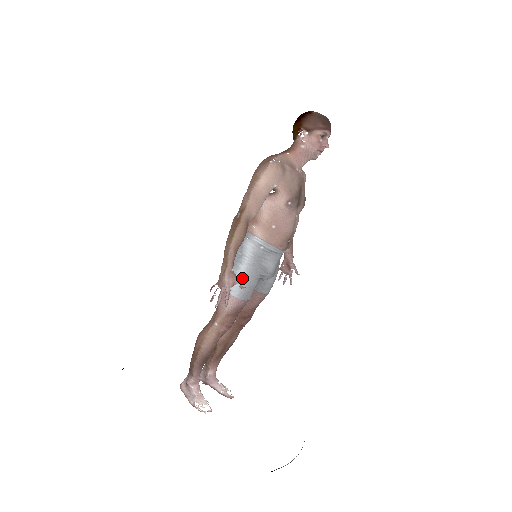
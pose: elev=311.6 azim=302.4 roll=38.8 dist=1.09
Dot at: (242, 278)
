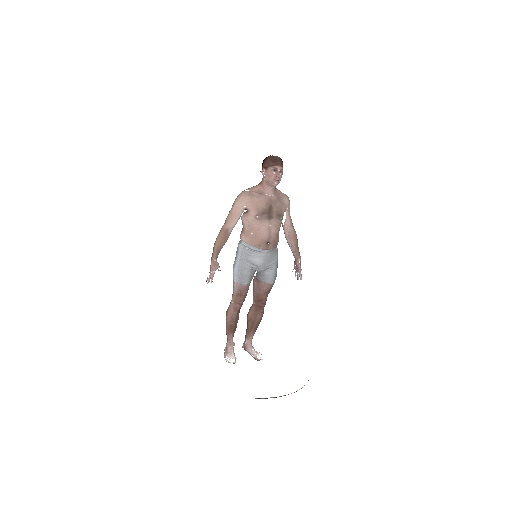
Dot at: (237, 269)
